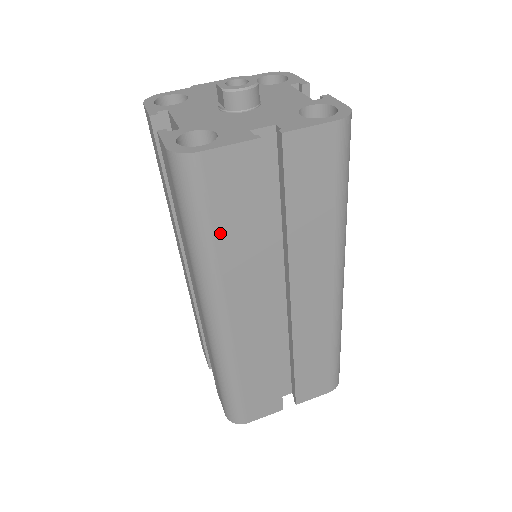
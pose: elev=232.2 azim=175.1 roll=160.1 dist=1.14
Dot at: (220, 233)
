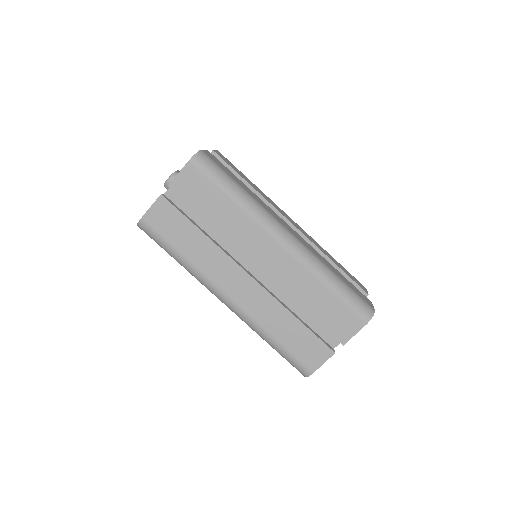
Dot at: (181, 248)
